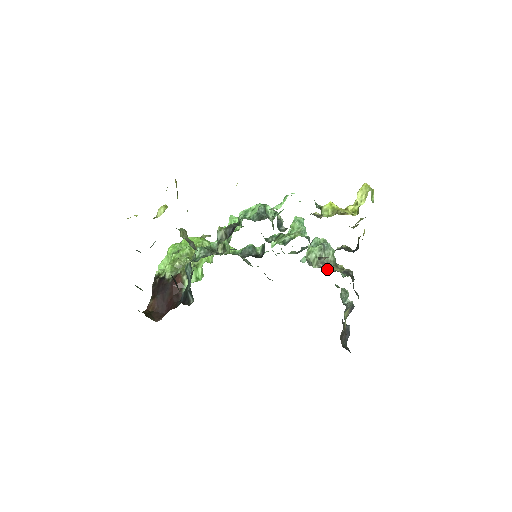
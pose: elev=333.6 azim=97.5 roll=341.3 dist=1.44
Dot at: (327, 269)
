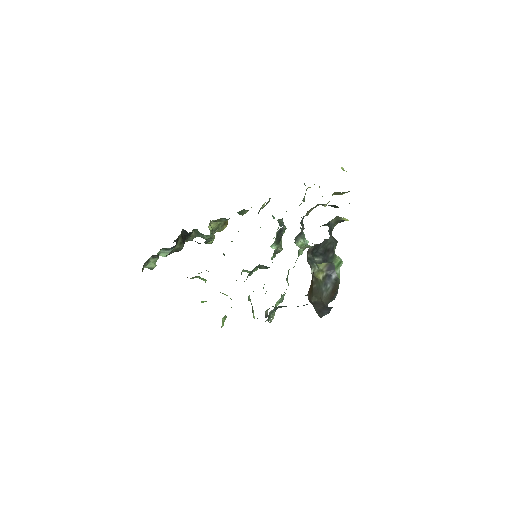
Dot at: (312, 243)
